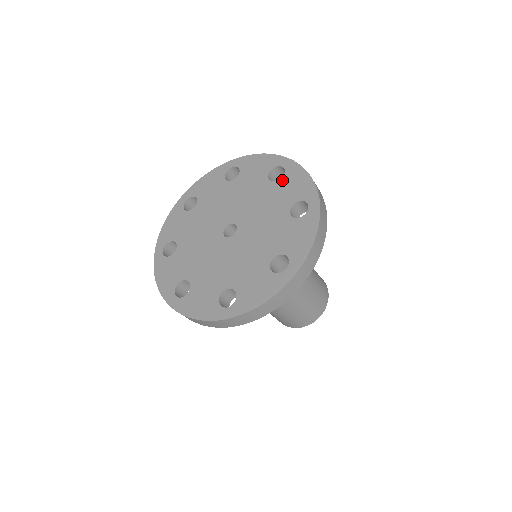
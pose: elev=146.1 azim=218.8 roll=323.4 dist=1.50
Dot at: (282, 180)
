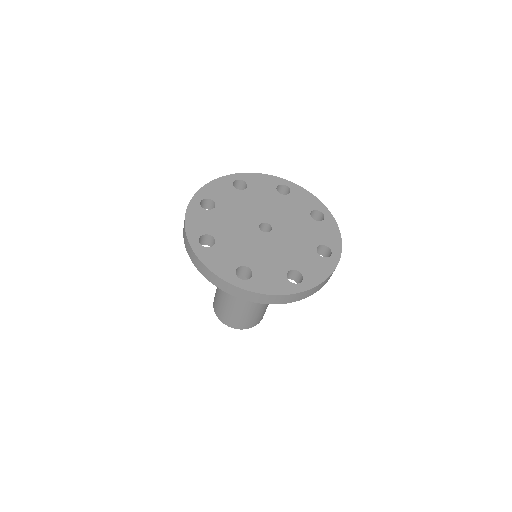
Dot at: (320, 223)
